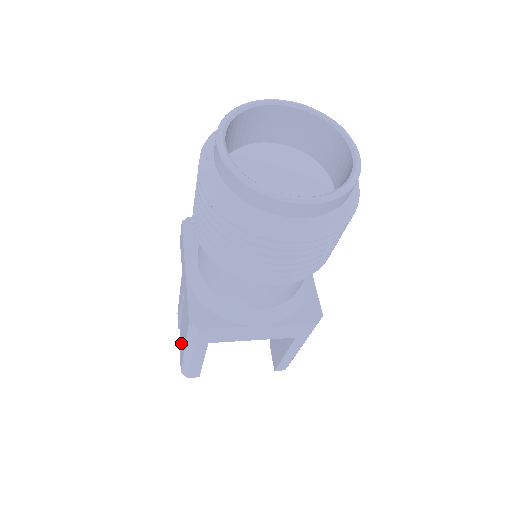
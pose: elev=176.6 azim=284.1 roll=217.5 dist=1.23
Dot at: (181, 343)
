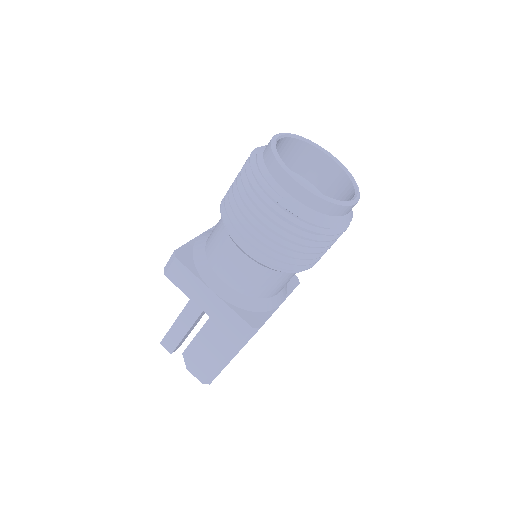
Dot at: (201, 359)
